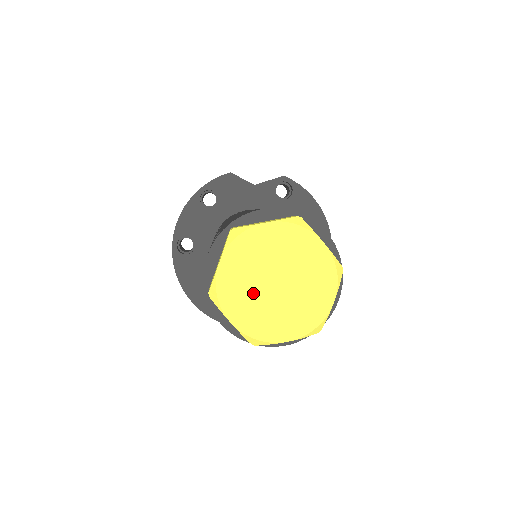
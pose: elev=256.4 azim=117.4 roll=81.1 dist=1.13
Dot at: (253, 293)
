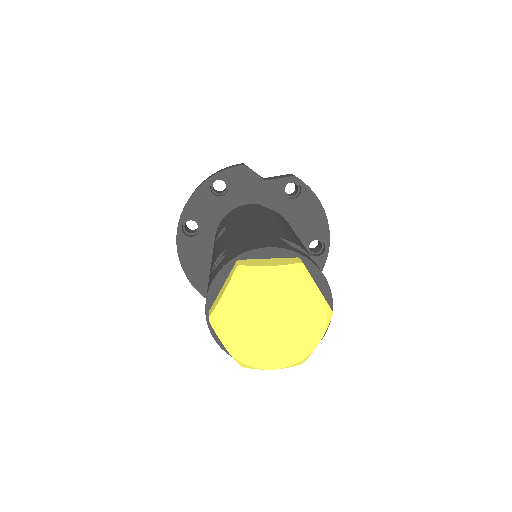
Dot at: (249, 325)
